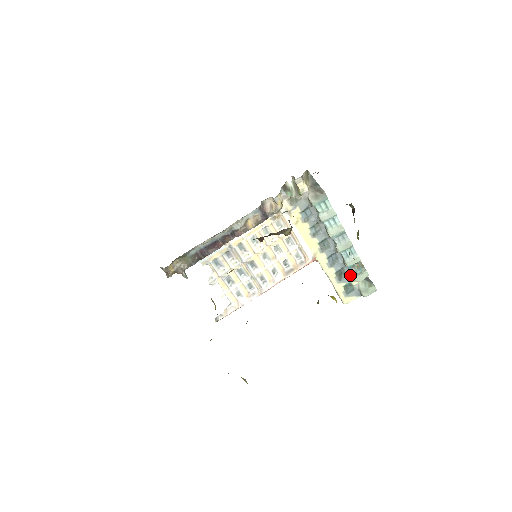
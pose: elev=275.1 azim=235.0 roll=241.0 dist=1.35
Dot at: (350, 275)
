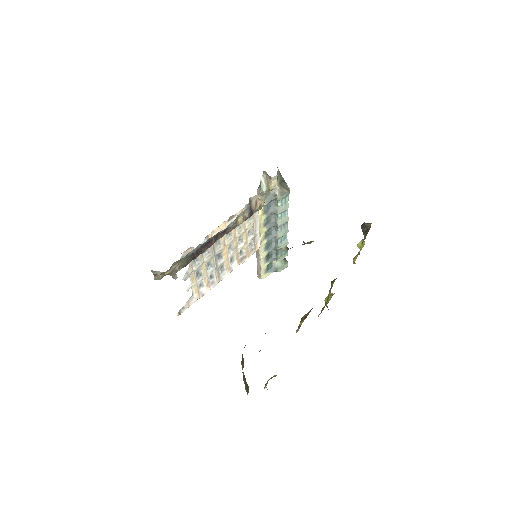
Dot at: (275, 256)
